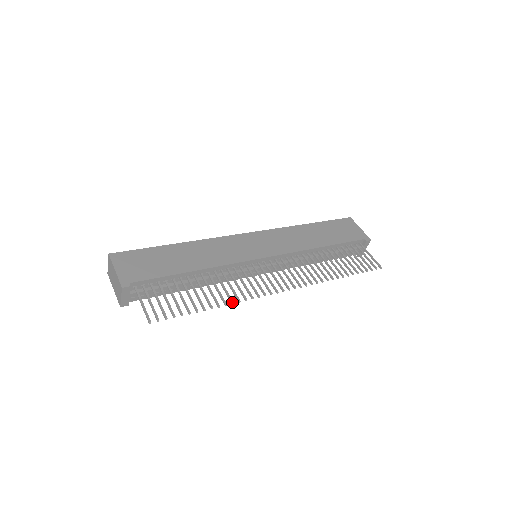
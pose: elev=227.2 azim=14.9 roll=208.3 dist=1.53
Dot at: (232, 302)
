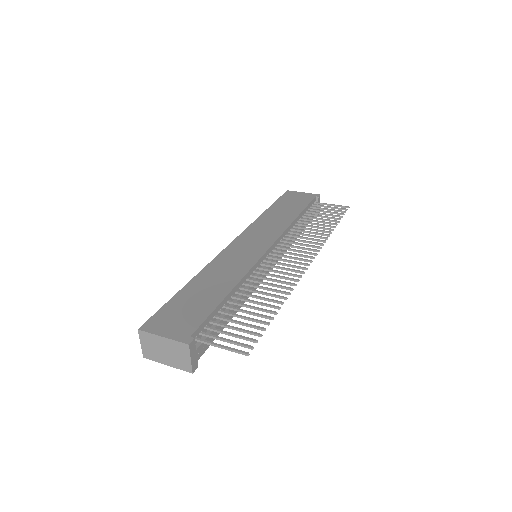
Dot at: (288, 293)
